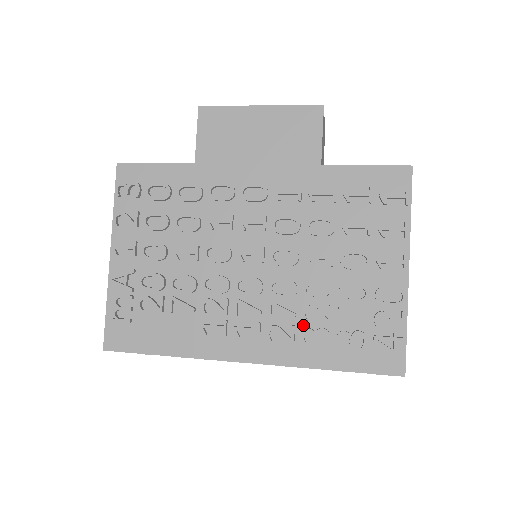
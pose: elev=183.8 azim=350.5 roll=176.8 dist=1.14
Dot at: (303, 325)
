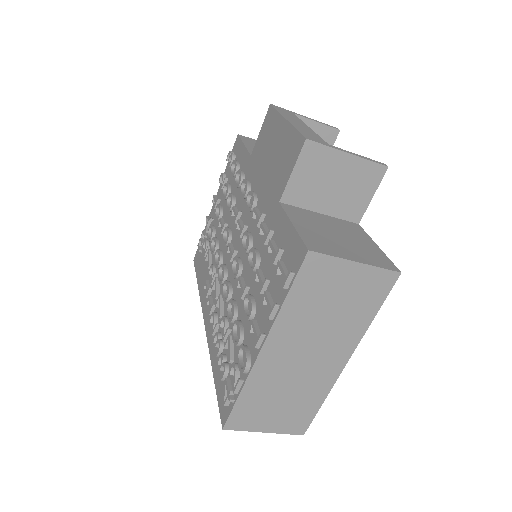
Dot at: (222, 328)
